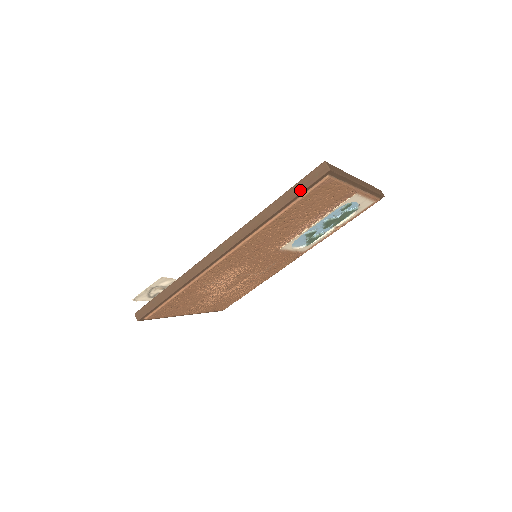
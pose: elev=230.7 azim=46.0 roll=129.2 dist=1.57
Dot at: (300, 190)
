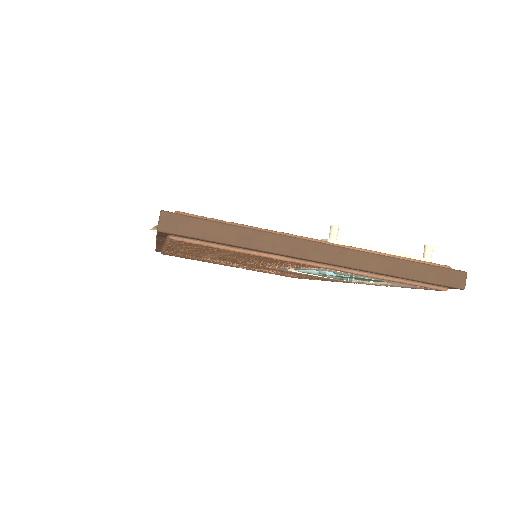
Dot at: occluded
